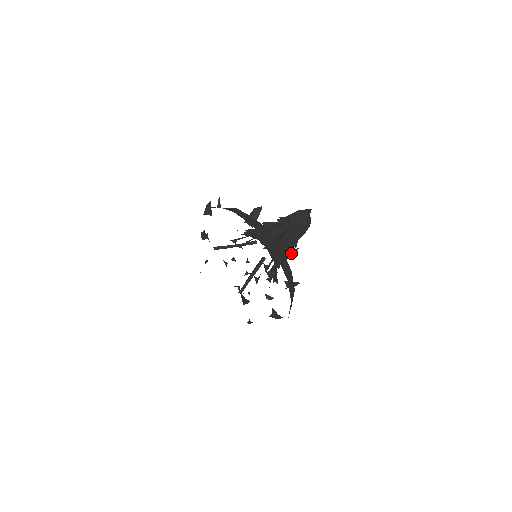
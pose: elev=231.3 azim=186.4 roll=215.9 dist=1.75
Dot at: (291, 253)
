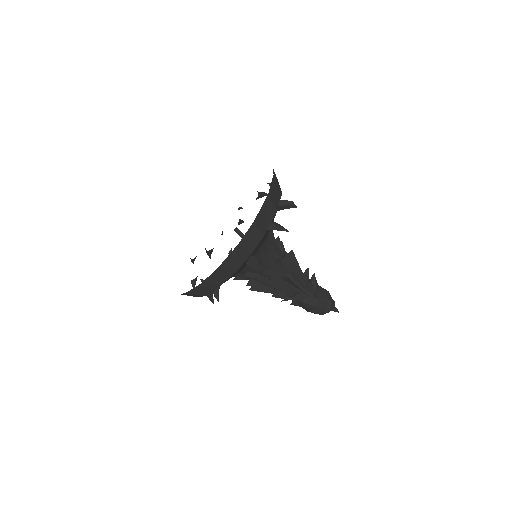
Dot at: (279, 225)
